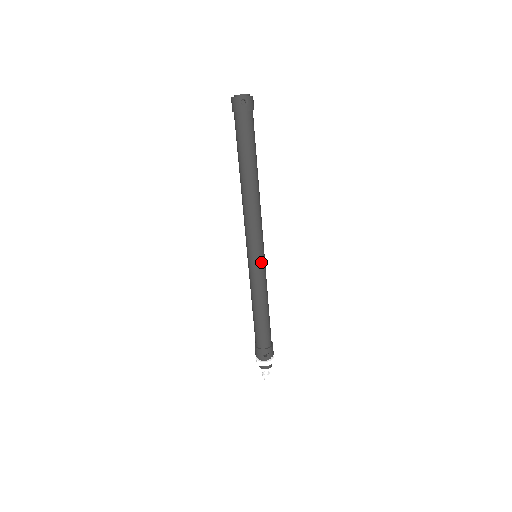
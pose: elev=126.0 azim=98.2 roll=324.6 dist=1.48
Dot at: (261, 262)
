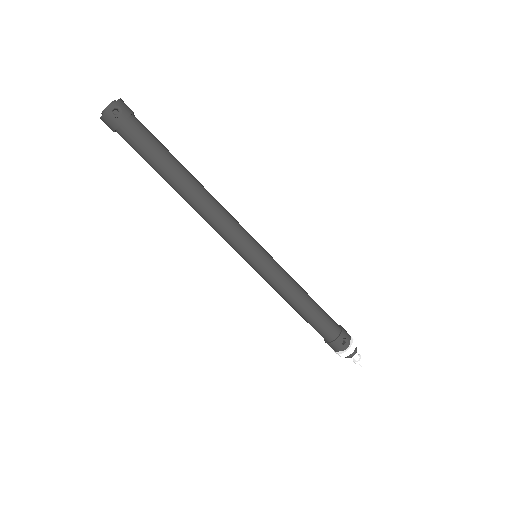
Dot at: (266, 257)
